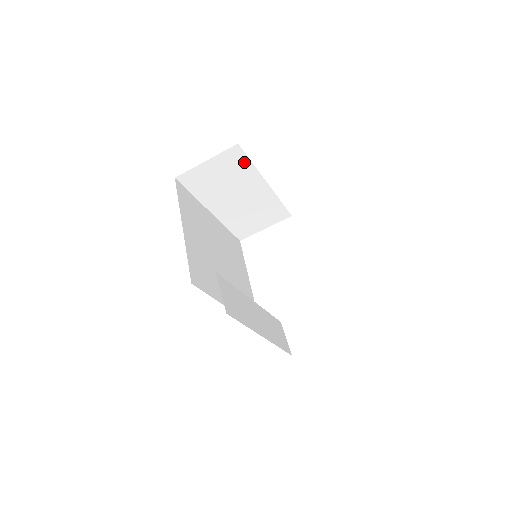
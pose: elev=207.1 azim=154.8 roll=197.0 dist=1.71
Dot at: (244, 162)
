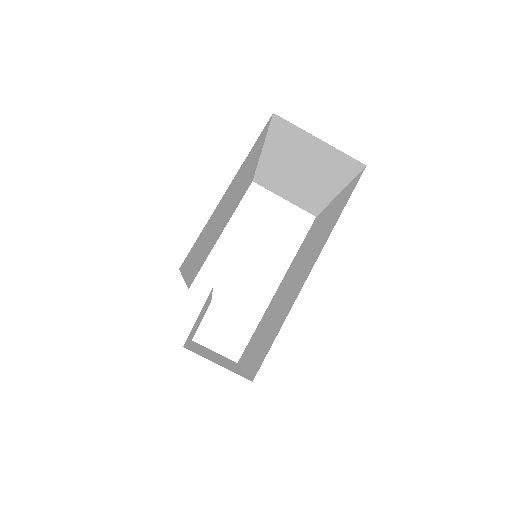
Dot at: (347, 173)
